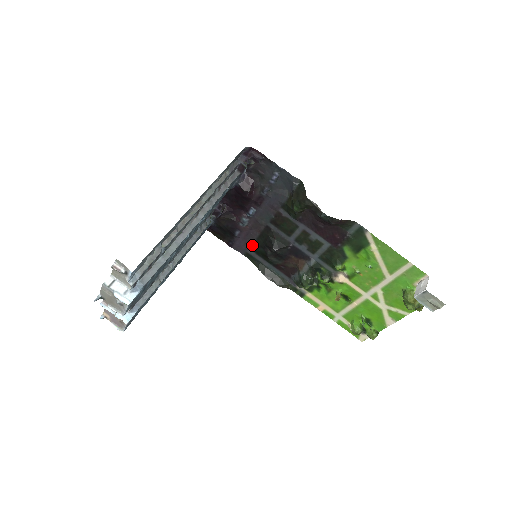
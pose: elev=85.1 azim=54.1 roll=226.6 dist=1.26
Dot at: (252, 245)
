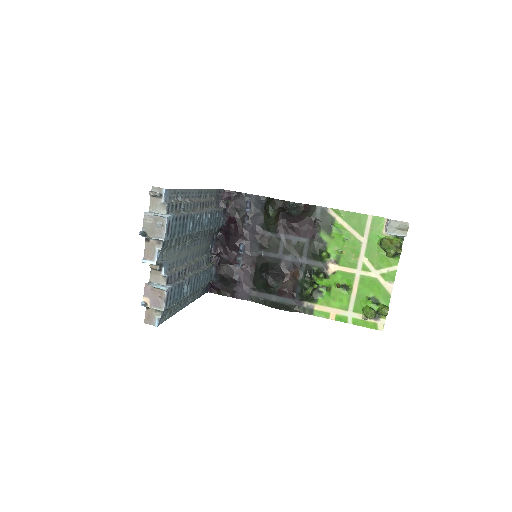
Dot at: (253, 284)
